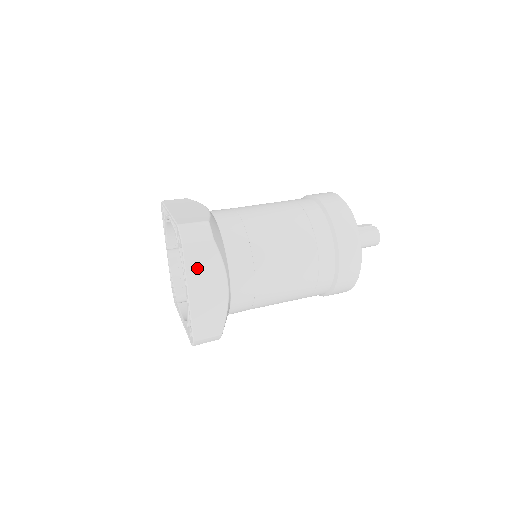
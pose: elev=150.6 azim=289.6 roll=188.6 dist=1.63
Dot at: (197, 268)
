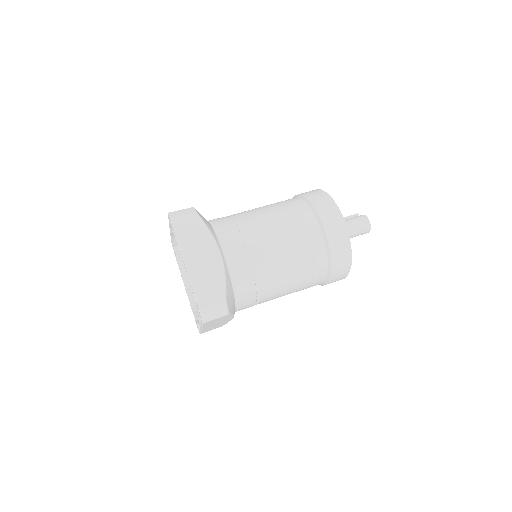
Dot at: (188, 239)
